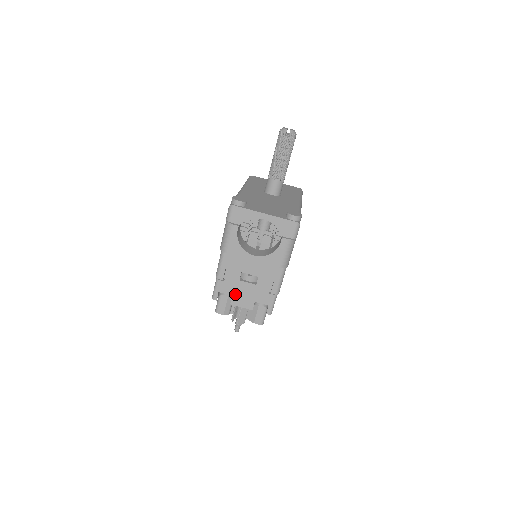
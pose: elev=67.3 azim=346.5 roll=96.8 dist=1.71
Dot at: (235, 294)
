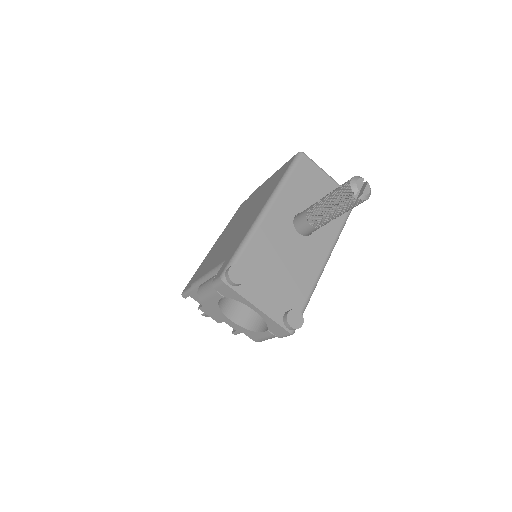
Dot at: (206, 307)
